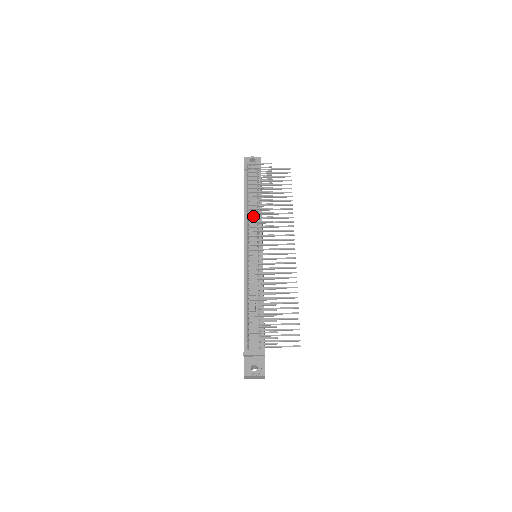
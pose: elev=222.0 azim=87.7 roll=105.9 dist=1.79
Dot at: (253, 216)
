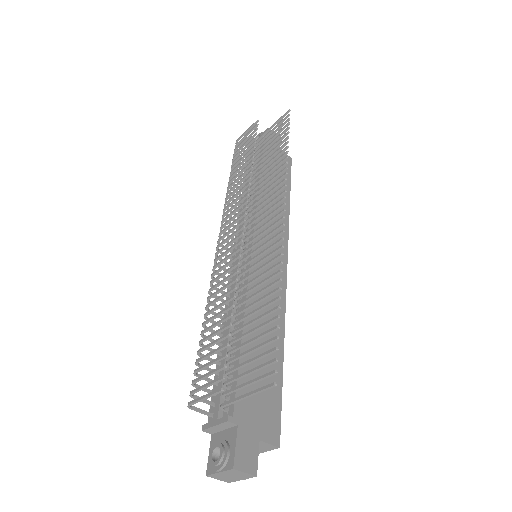
Dot at: occluded
